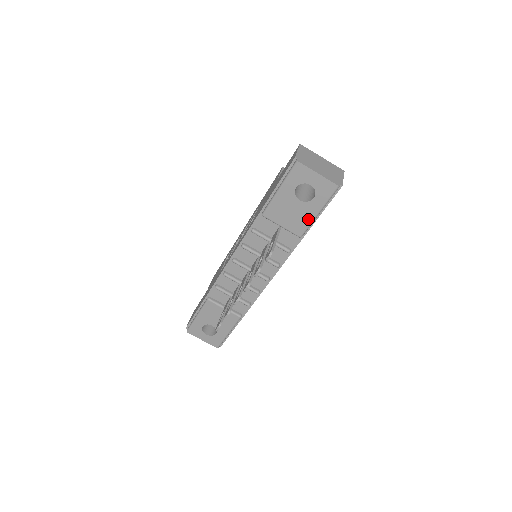
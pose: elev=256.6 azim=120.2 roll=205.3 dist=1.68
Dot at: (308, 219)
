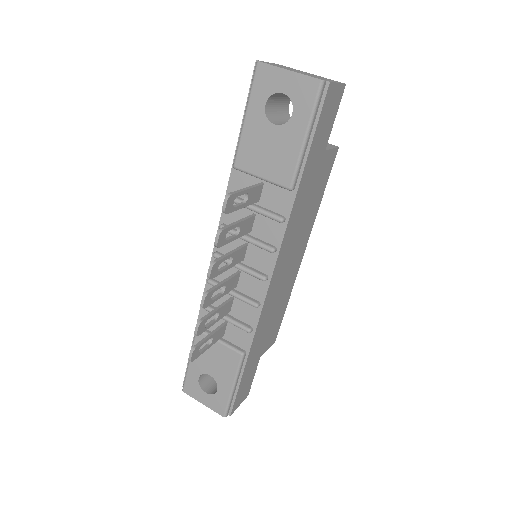
Dot at: (293, 153)
